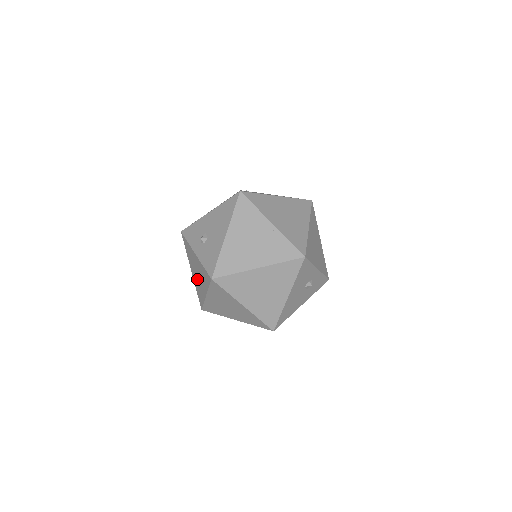
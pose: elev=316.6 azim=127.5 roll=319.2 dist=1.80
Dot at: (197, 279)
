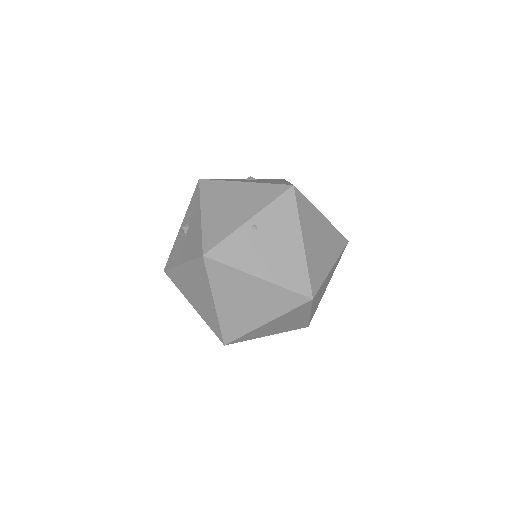
Dot at: occluded
